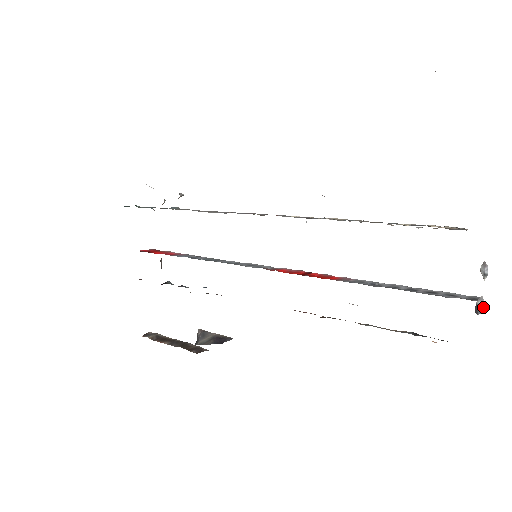
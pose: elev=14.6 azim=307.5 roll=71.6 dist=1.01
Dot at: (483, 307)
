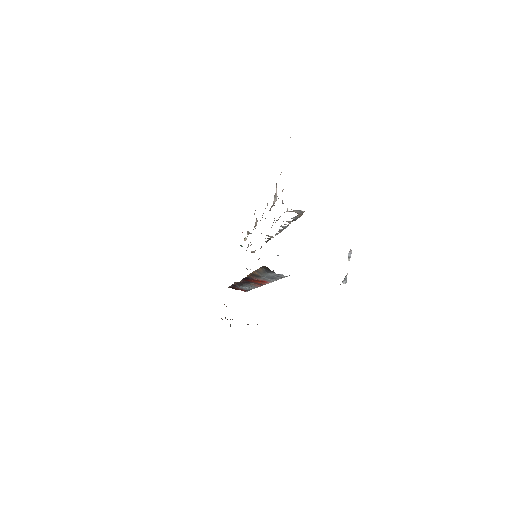
Dot at: (344, 280)
